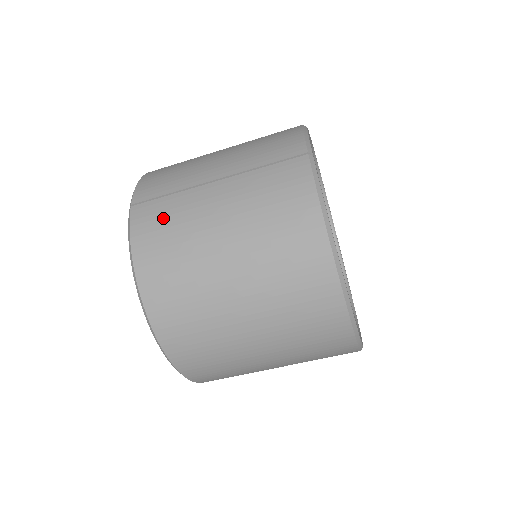
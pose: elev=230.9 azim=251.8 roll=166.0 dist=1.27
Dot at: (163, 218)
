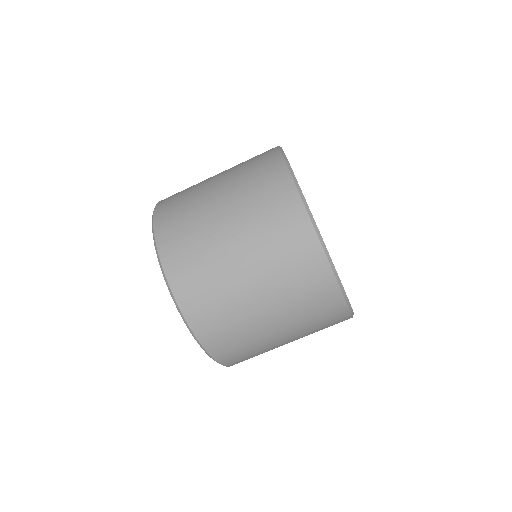
Dot at: occluded
